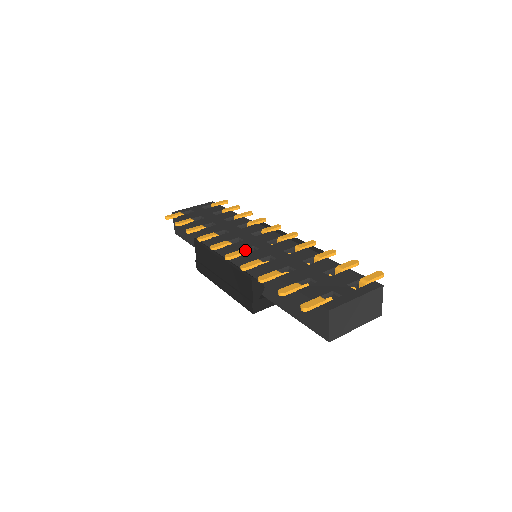
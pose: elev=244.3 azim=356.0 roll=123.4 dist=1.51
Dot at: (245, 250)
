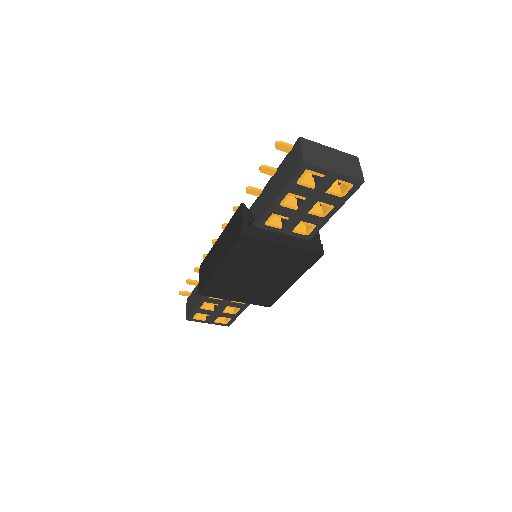
Dot at: occluded
